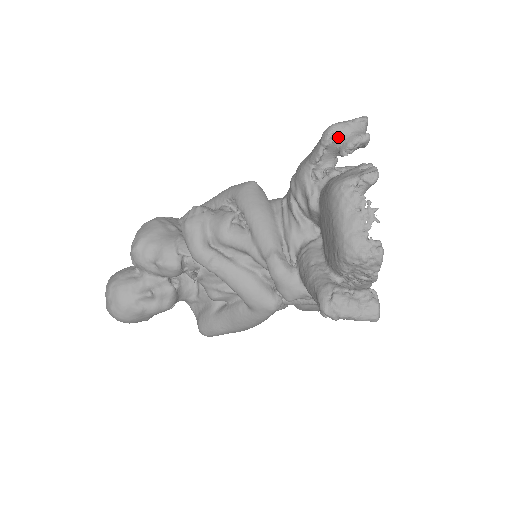
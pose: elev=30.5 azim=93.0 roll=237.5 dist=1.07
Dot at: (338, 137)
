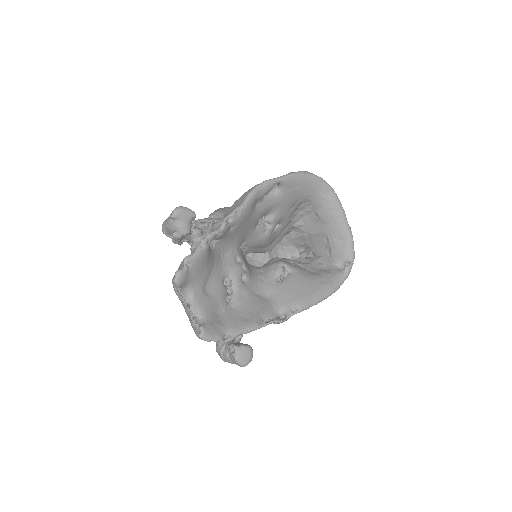
Dot at: (169, 234)
